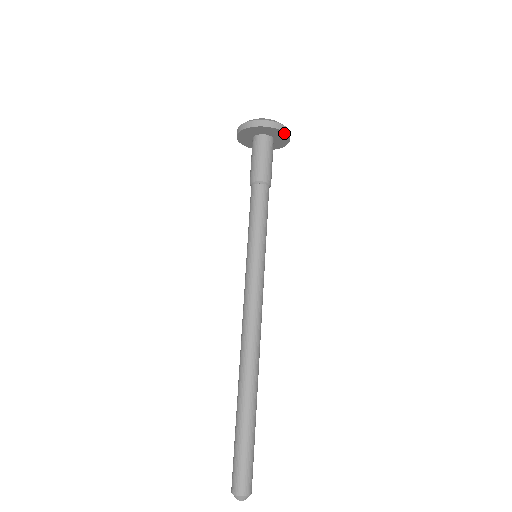
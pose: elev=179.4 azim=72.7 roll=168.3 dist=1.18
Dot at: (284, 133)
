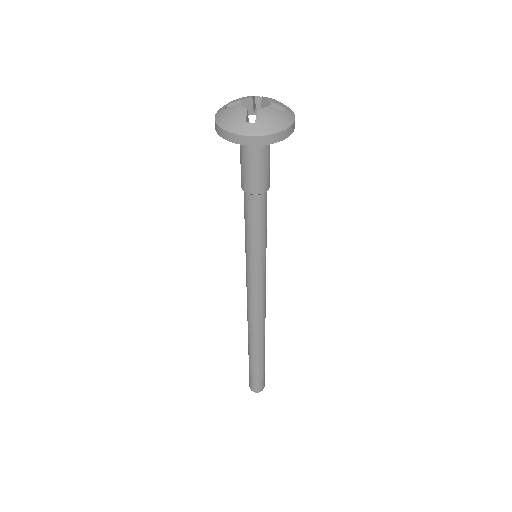
Dot at: (289, 134)
